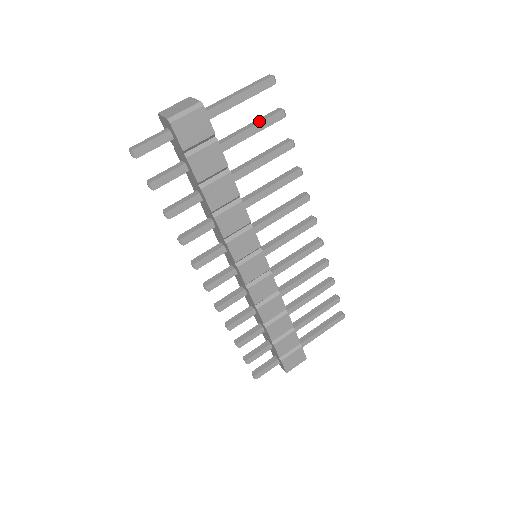
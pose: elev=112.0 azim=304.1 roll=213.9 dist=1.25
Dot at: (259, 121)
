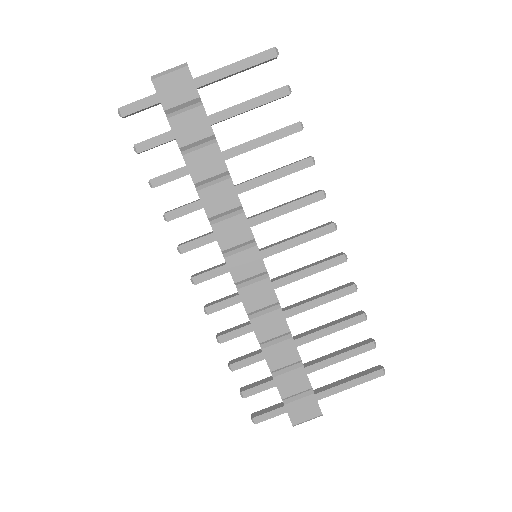
Dot at: (259, 96)
